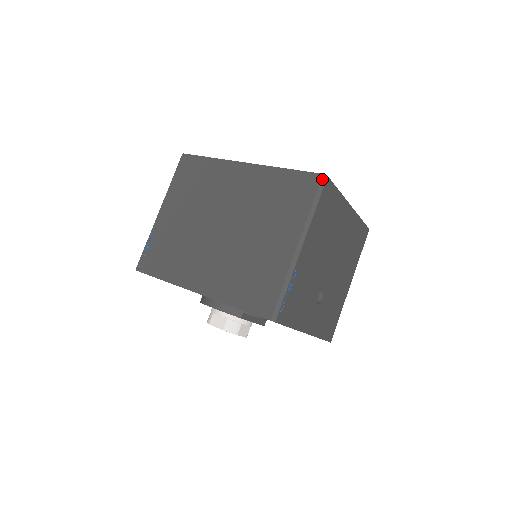
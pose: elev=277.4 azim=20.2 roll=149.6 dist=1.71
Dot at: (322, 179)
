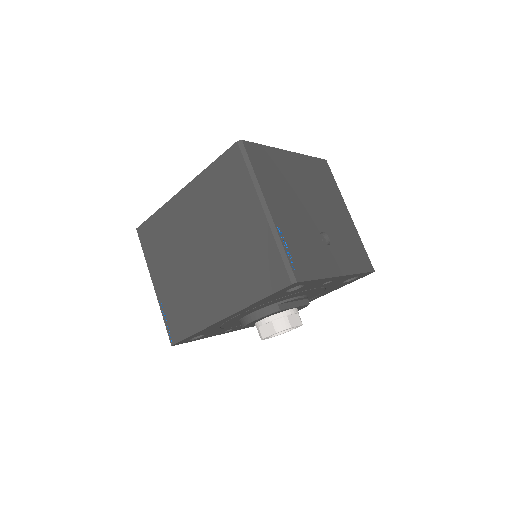
Dot at: (239, 146)
